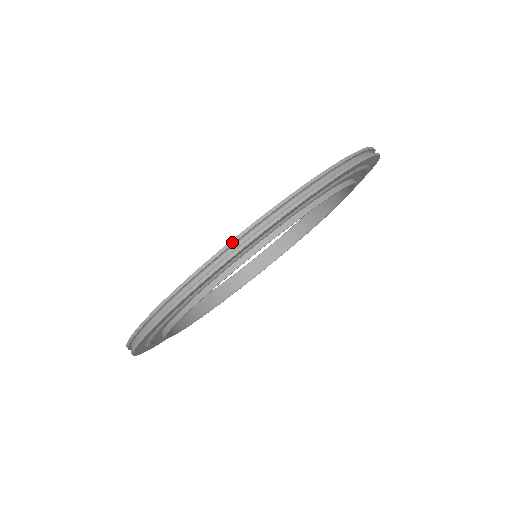
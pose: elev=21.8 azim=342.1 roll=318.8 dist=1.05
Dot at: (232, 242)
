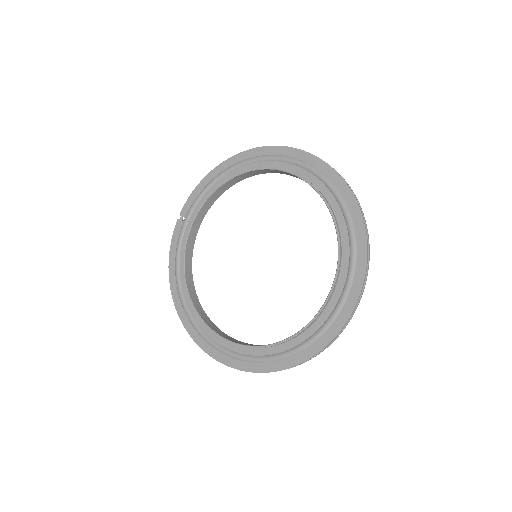
Dot at: (313, 357)
